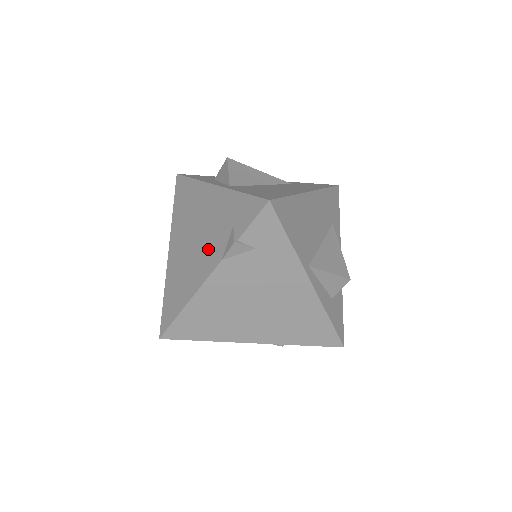
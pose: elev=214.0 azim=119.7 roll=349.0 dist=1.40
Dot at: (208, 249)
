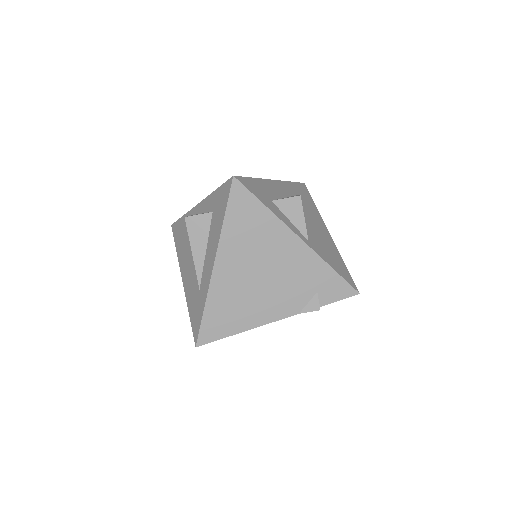
Dot at: (282, 297)
